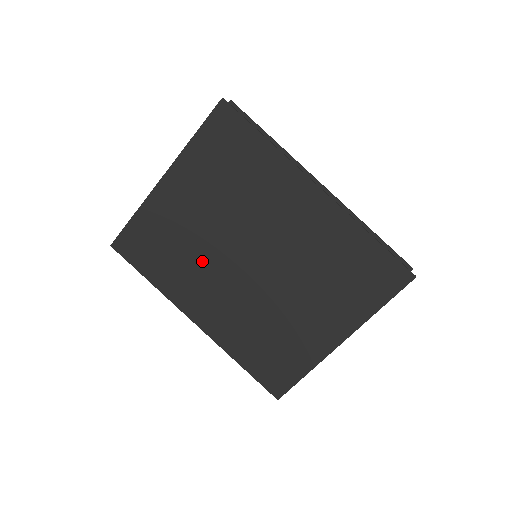
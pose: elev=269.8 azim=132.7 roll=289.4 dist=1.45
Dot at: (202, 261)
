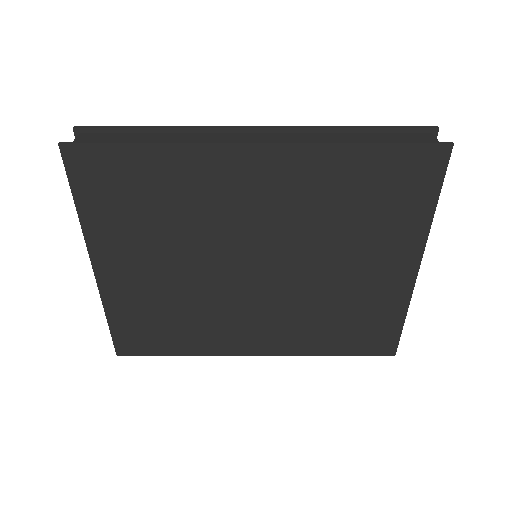
Dot at: (209, 306)
